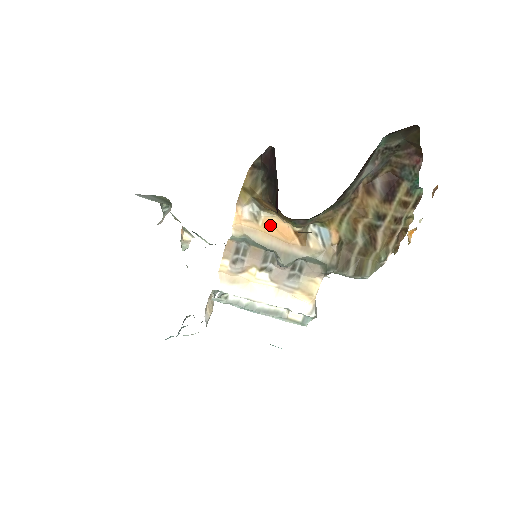
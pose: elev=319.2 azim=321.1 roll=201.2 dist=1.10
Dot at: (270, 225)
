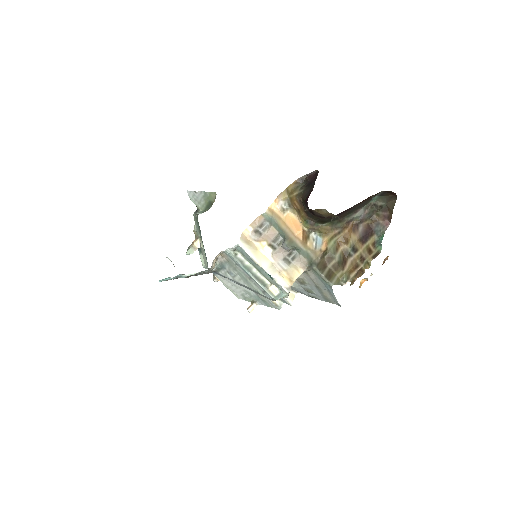
Dot at: (290, 219)
